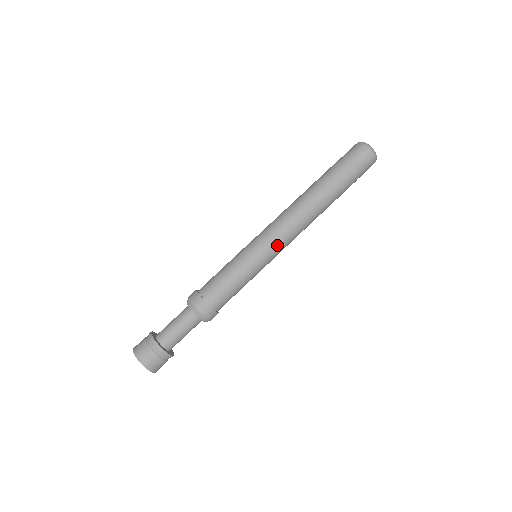
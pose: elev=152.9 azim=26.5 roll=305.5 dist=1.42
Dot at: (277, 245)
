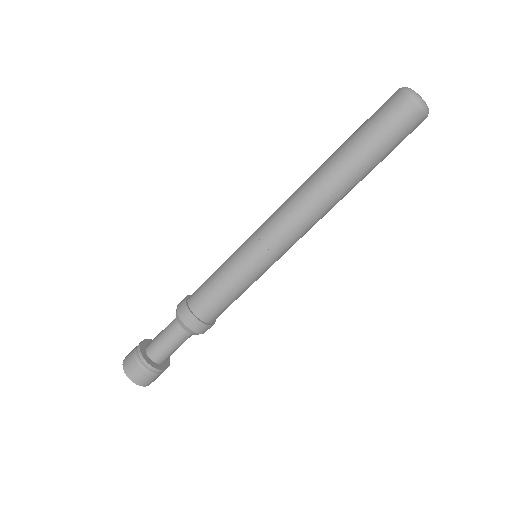
Dot at: (287, 250)
